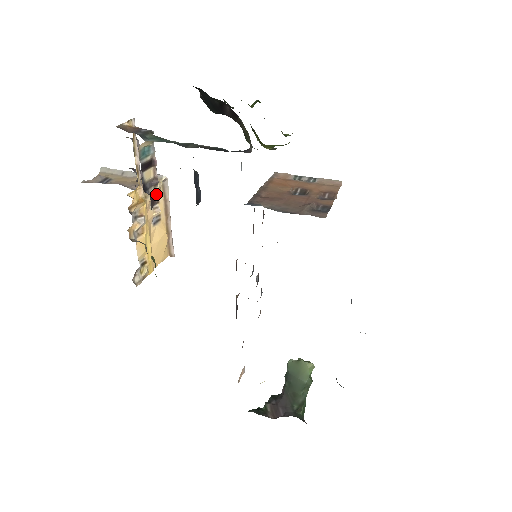
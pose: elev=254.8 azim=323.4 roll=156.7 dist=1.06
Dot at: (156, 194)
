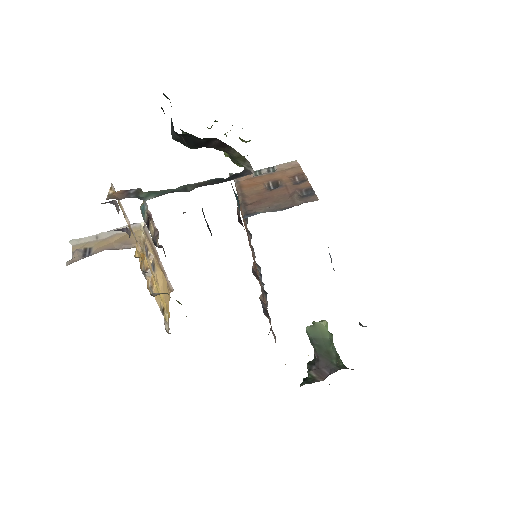
Dot at: (144, 243)
